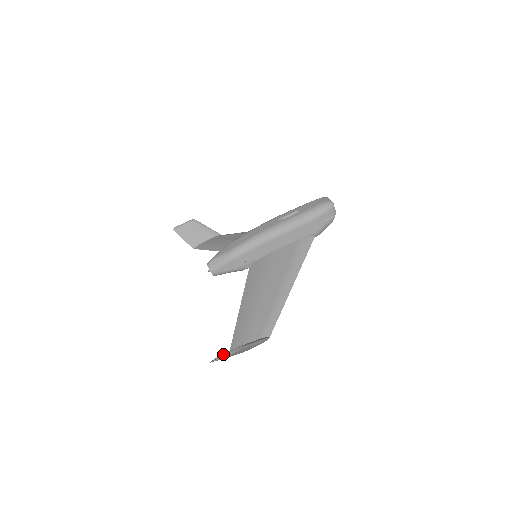
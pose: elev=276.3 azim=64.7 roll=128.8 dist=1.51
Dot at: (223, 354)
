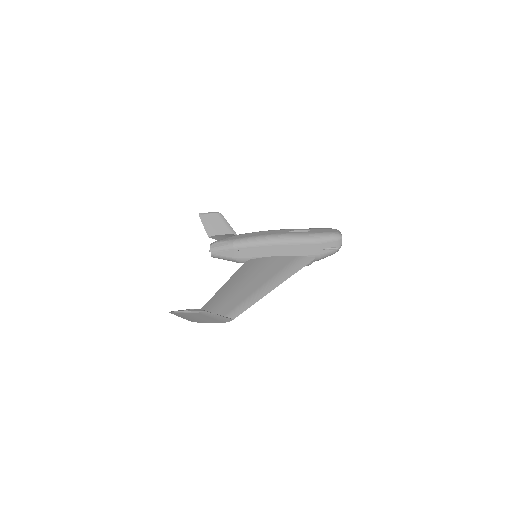
Dot at: occluded
